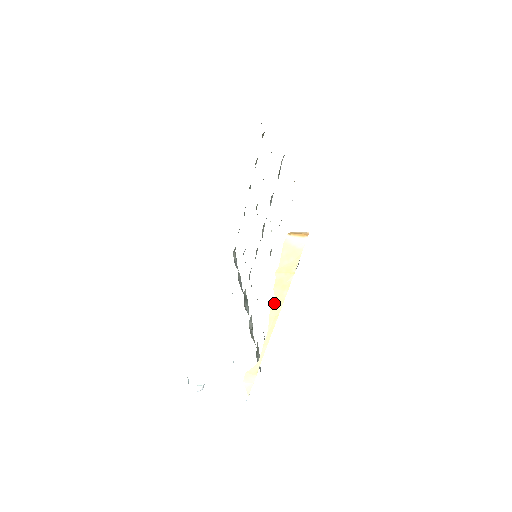
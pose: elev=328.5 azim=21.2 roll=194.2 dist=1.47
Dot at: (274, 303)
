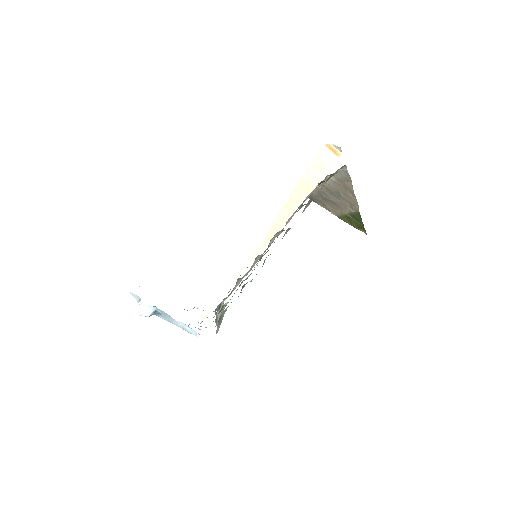
Dot at: (284, 209)
